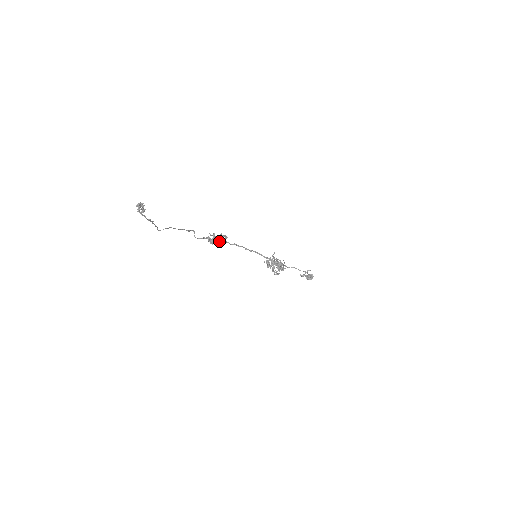
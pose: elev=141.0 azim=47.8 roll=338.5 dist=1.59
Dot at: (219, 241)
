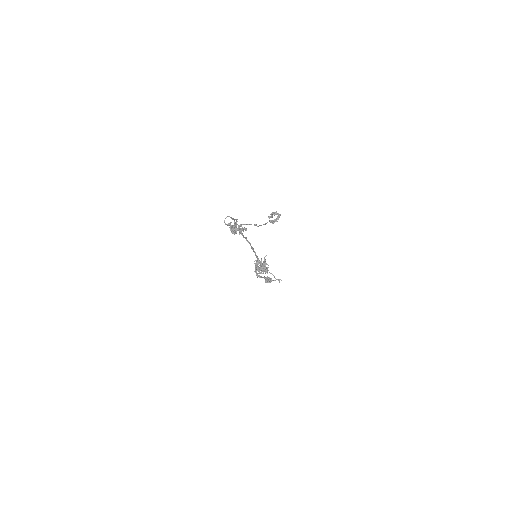
Dot at: occluded
